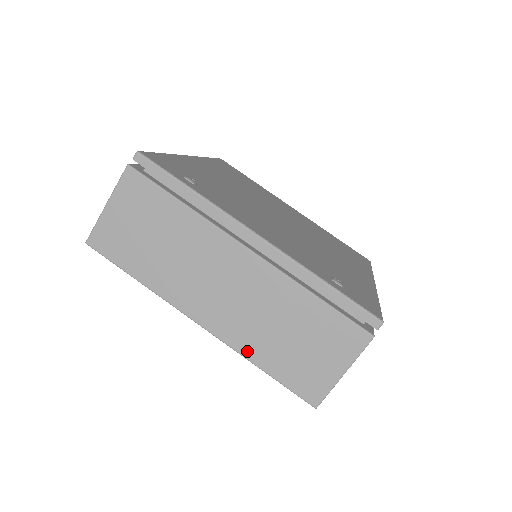
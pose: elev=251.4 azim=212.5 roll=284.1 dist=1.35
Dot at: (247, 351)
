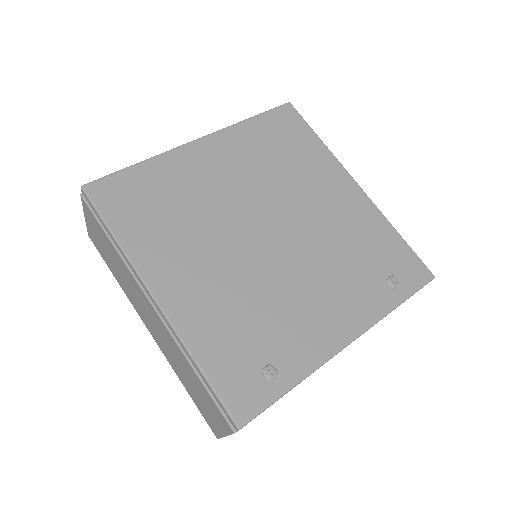
Dot at: occluded
